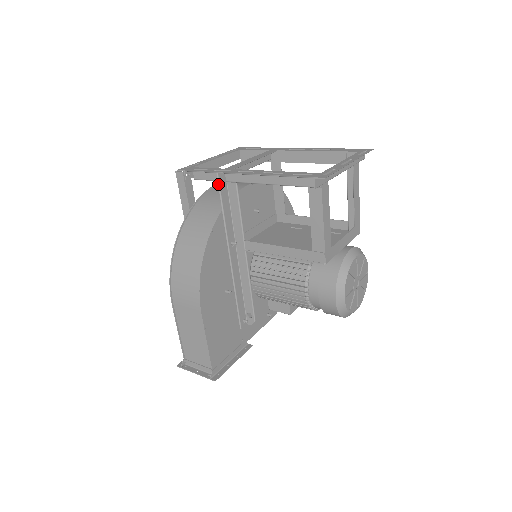
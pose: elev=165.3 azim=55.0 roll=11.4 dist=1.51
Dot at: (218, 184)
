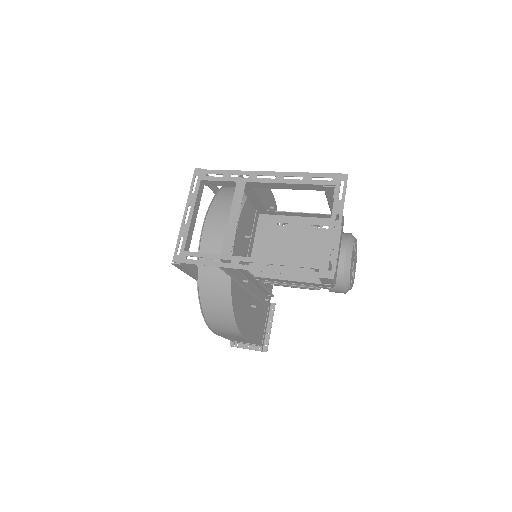
Dot at: occluded
